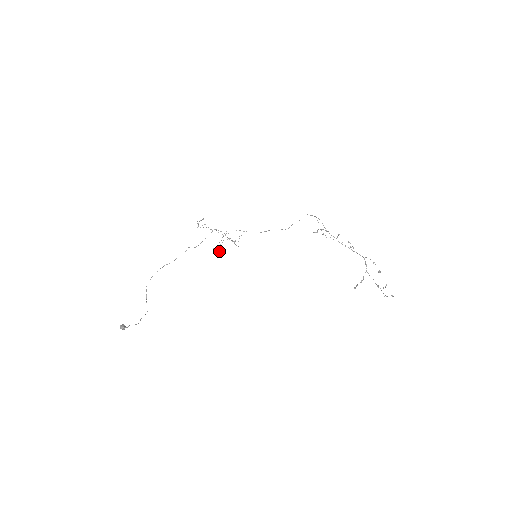
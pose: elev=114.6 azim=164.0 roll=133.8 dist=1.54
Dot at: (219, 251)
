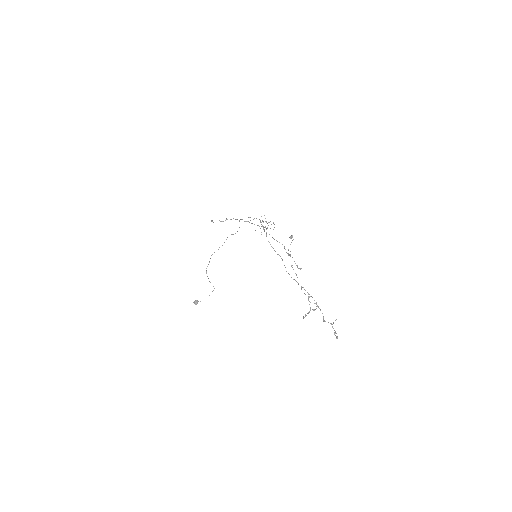
Dot at: occluded
